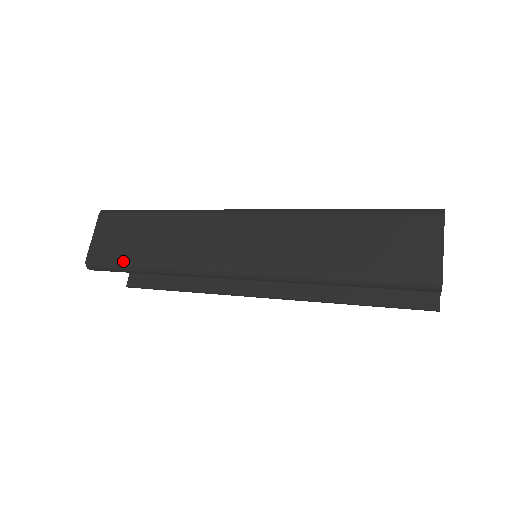
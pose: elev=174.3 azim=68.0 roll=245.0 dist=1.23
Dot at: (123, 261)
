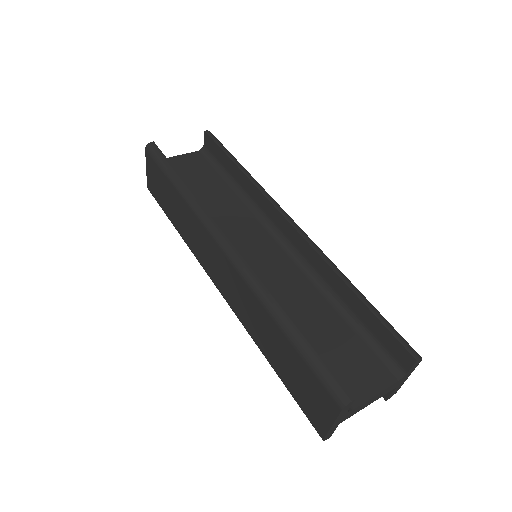
Dot at: (164, 211)
